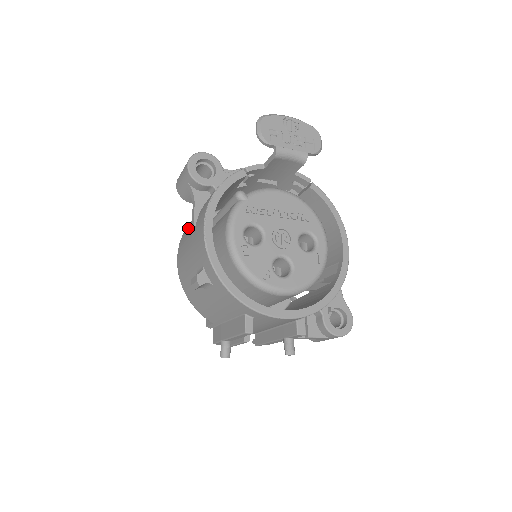
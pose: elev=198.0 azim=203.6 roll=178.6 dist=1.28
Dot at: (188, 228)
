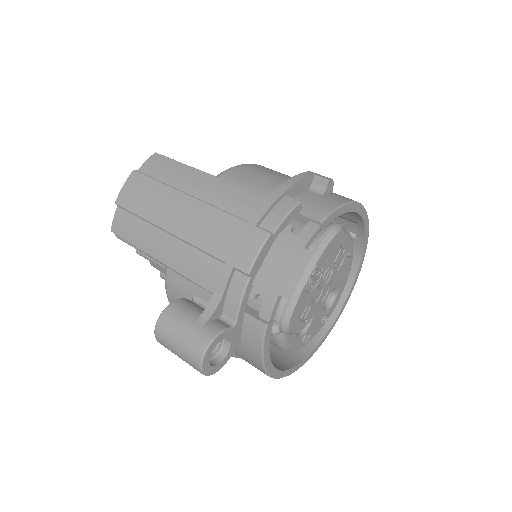
Dot at: occluded
